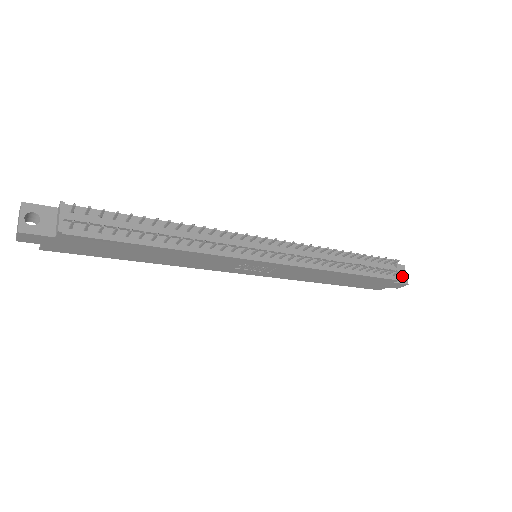
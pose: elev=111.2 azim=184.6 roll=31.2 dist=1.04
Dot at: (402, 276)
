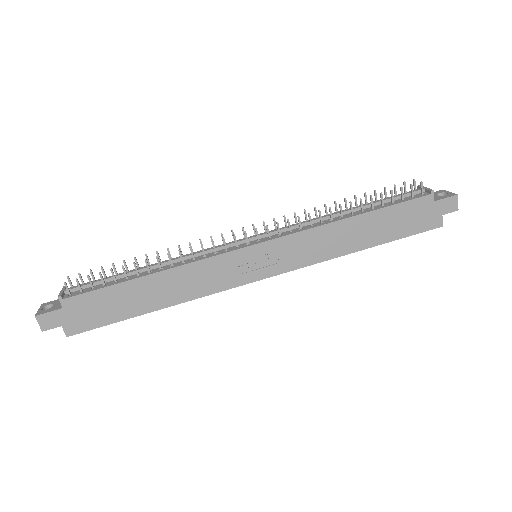
Dot at: occluded
